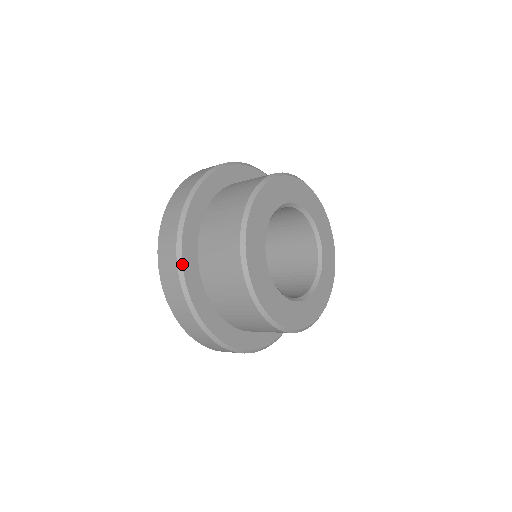
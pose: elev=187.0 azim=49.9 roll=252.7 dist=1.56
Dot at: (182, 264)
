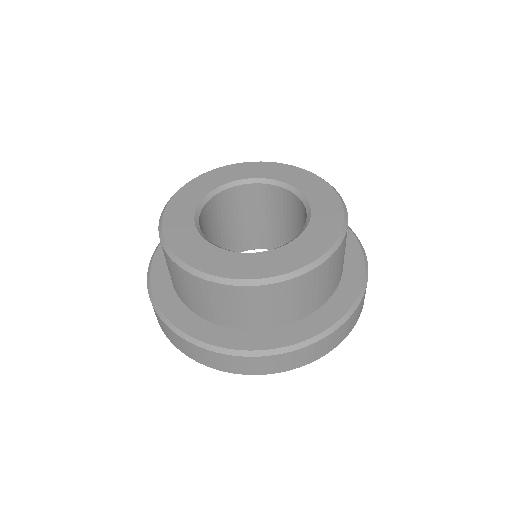
Dot at: (176, 328)
